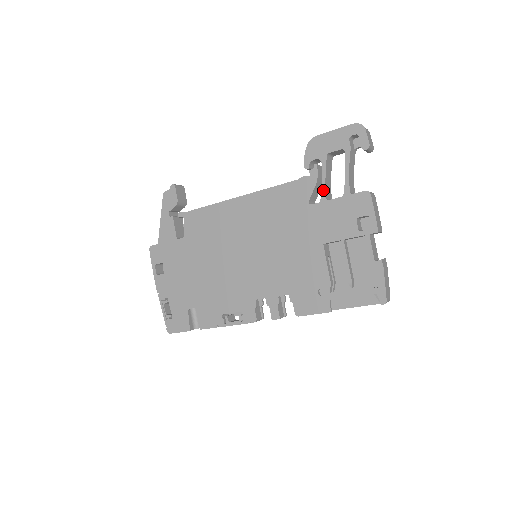
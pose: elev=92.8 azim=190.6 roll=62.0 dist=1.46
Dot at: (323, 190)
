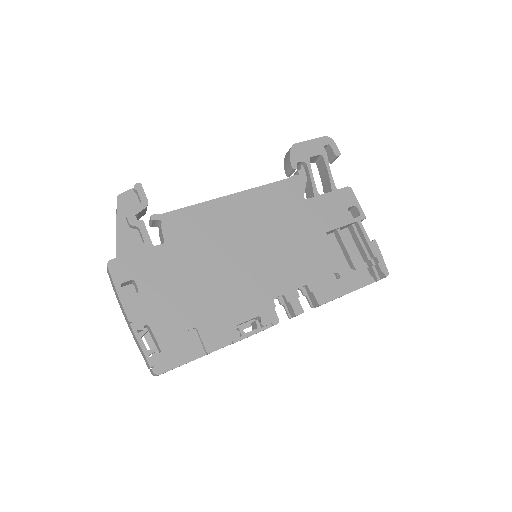
Dot at: (314, 186)
